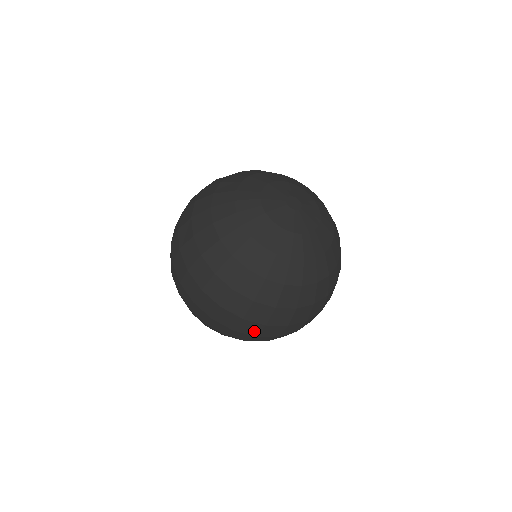
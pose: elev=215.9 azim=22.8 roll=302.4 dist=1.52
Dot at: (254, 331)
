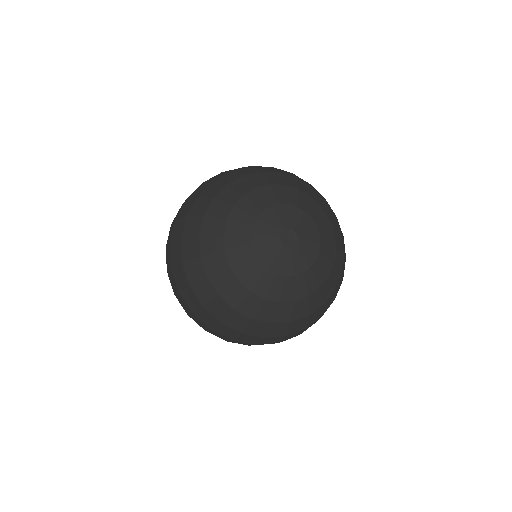
Dot at: (203, 326)
